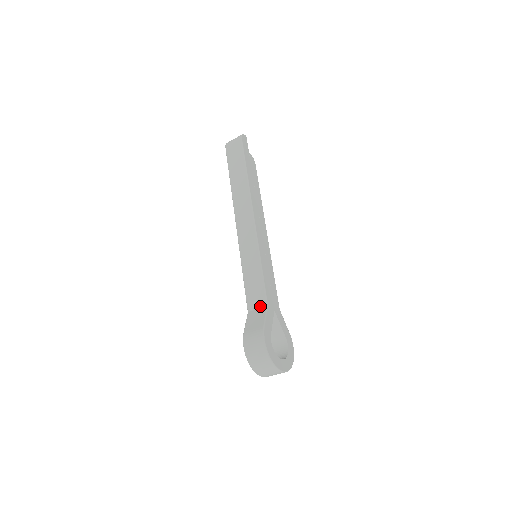
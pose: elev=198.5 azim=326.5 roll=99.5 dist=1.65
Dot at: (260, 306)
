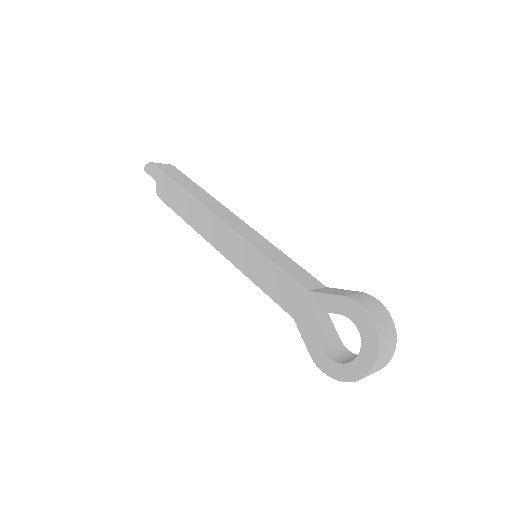
Dot at: (319, 286)
